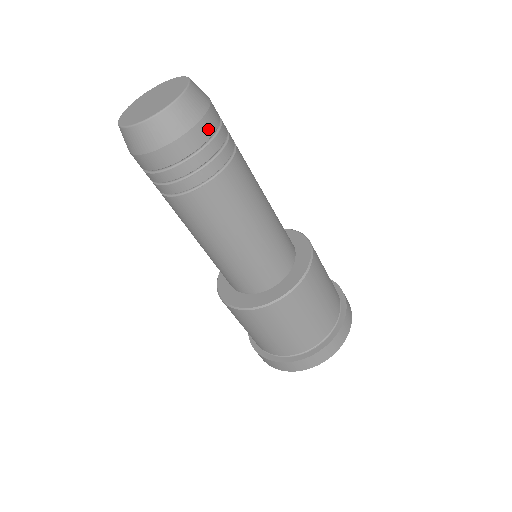
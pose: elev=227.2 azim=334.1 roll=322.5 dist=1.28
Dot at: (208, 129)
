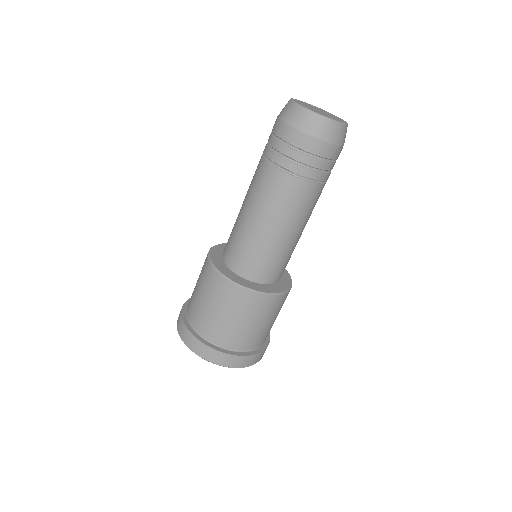
Dot at: (333, 154)
